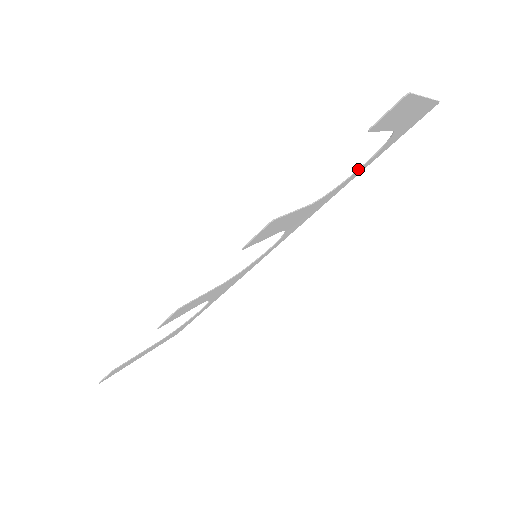
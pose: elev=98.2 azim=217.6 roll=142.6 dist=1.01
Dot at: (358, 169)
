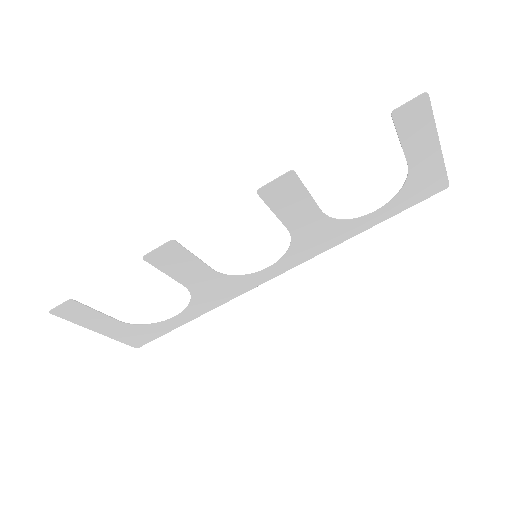
Dot at: (370, 213)
